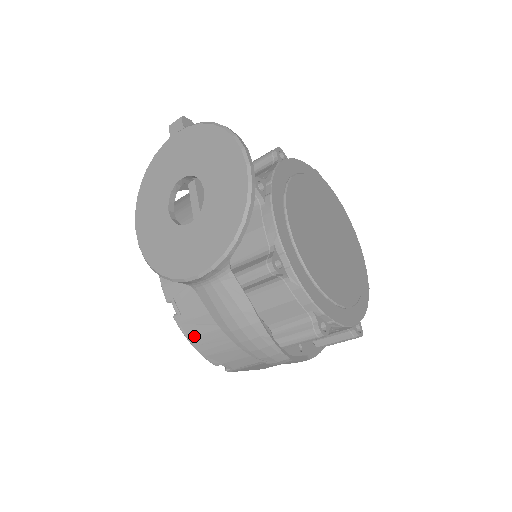
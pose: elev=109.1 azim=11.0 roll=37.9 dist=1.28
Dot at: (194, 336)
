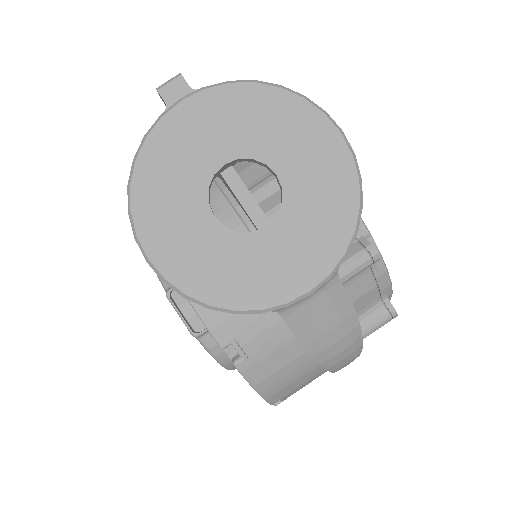
Dot at: (264, 378)
